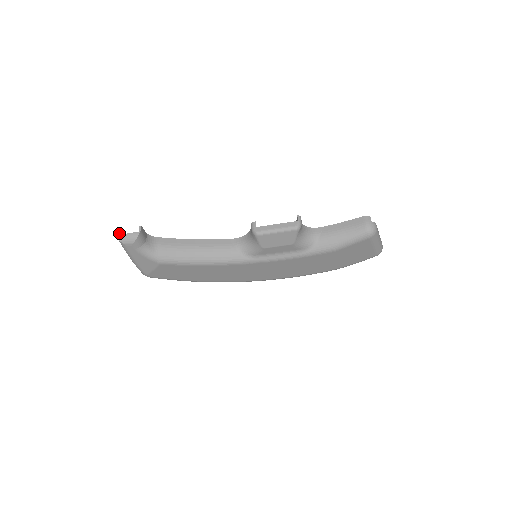
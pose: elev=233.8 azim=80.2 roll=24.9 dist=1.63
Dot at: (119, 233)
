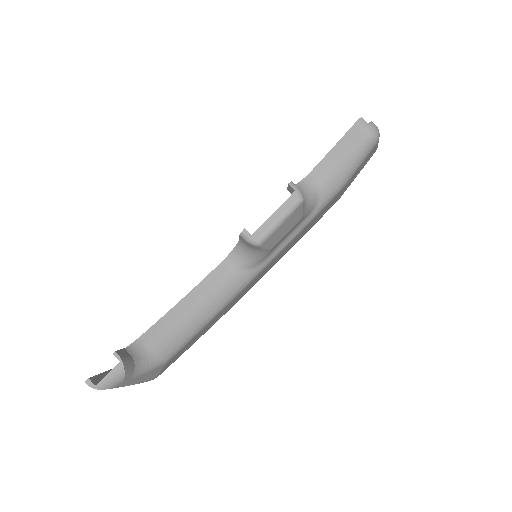
Dot at: (93, 381)
